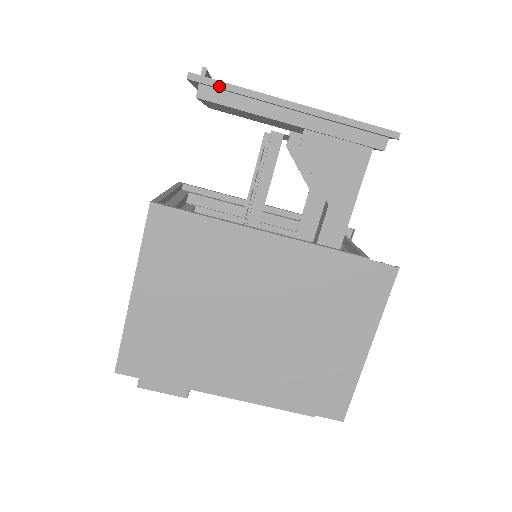
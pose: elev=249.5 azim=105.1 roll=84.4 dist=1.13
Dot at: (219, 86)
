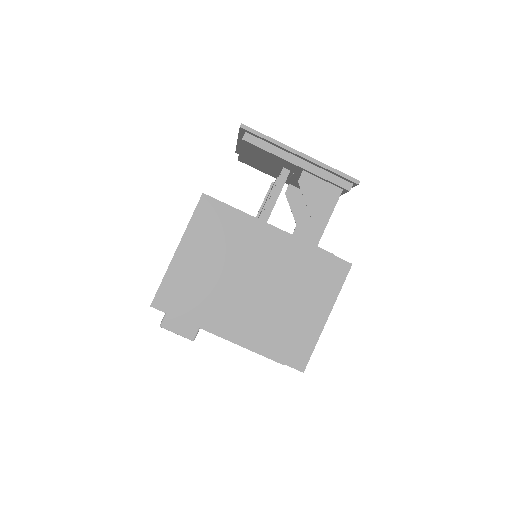
Dot at: (258, 134)
